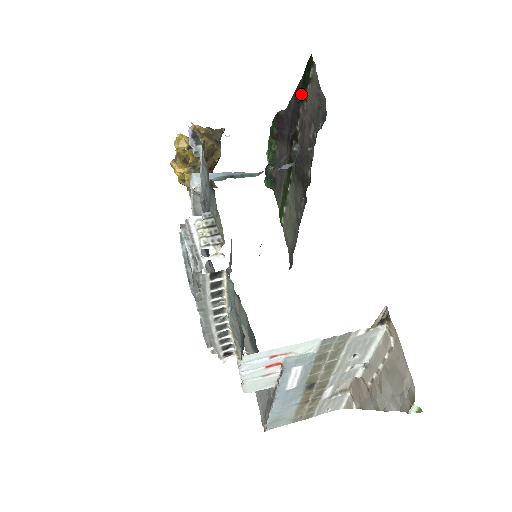
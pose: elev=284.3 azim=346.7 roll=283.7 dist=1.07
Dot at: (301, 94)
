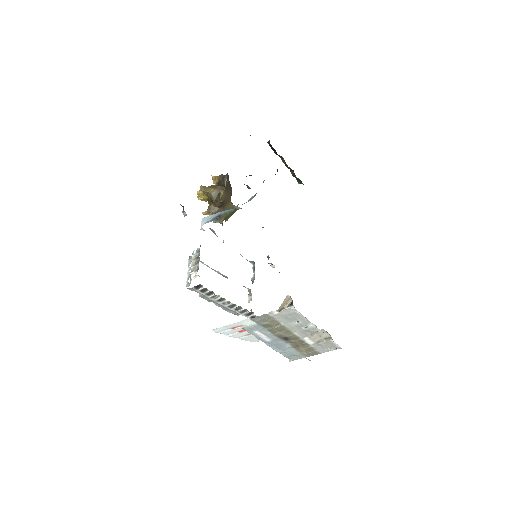
Dot at: occluded
